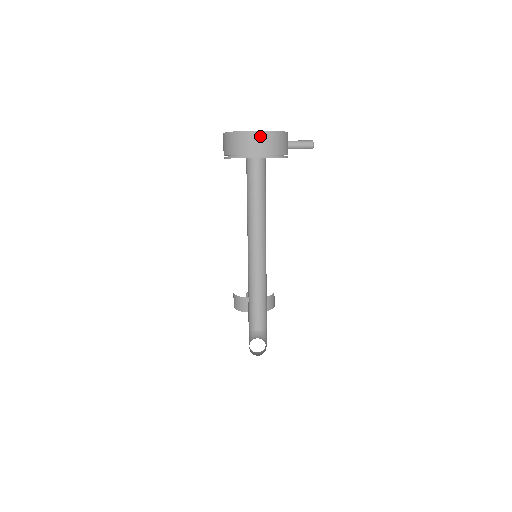
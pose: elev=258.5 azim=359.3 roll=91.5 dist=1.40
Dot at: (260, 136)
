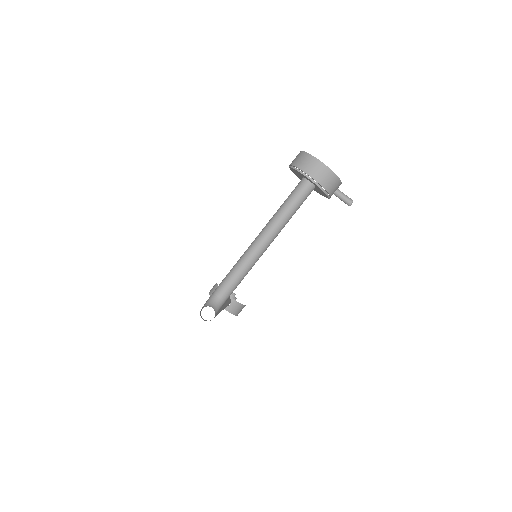
Dot at: (322, 168)
